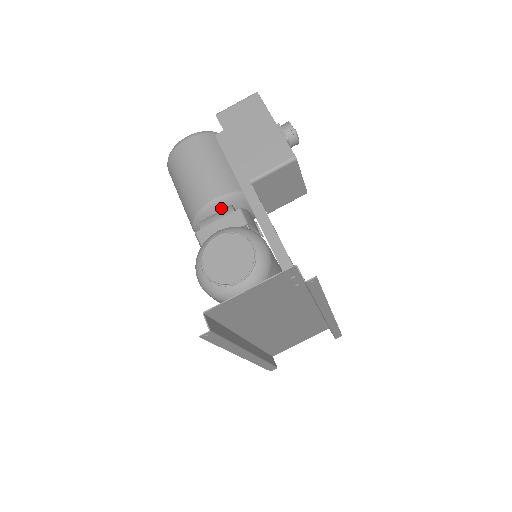
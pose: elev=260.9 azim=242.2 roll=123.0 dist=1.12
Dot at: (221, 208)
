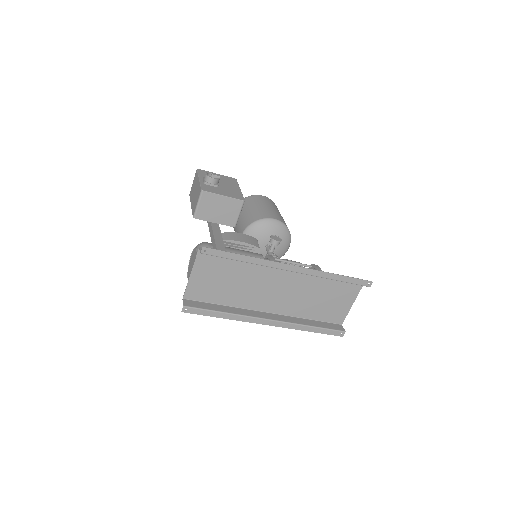
Dot at: occluded
